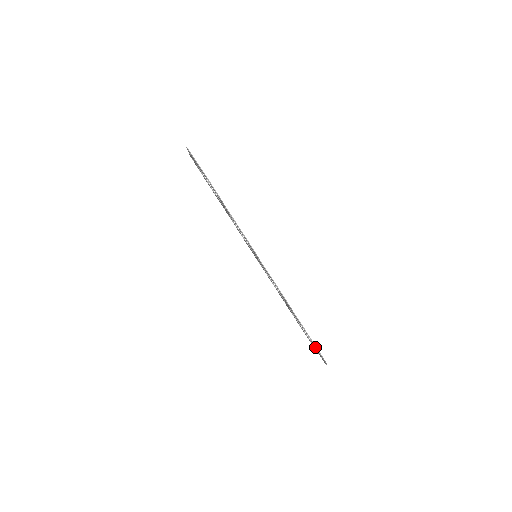
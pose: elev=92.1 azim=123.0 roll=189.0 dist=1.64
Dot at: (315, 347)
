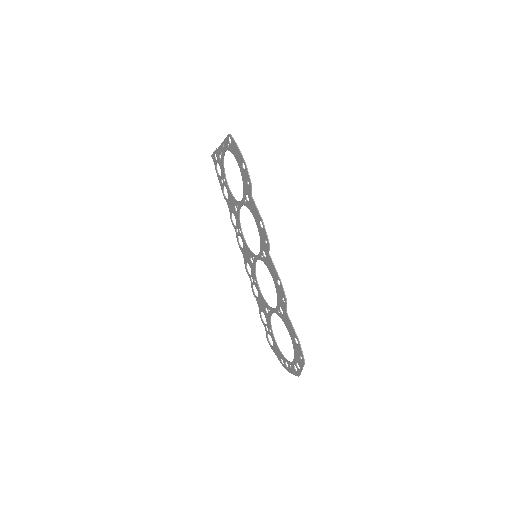
Dot at: (297, 351)
